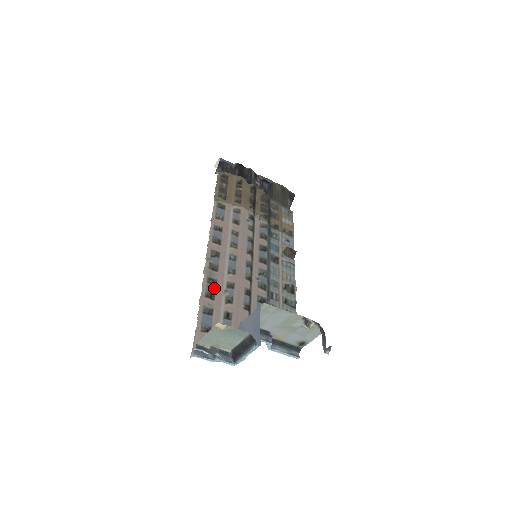
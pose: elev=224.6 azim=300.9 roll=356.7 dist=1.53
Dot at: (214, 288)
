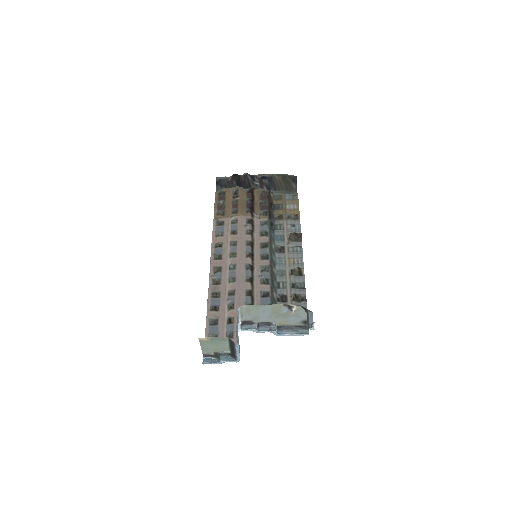
Dot at: (218, 300)
